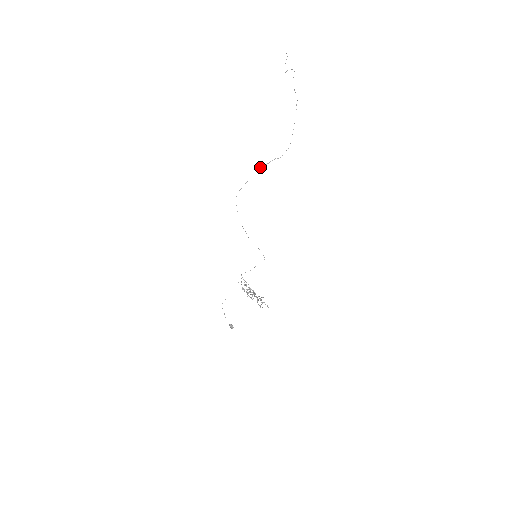
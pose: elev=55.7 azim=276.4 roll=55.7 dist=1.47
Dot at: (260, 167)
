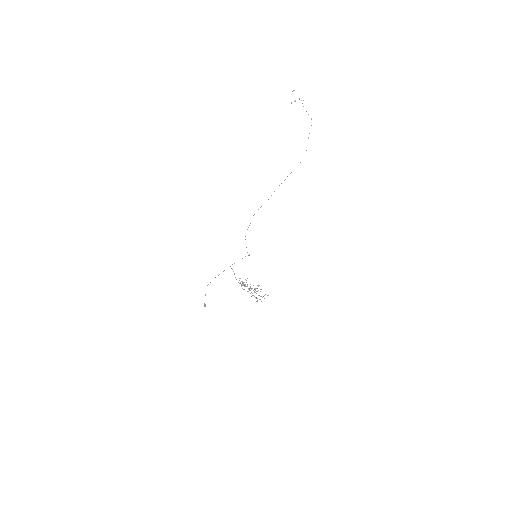
Dot at: occluded
